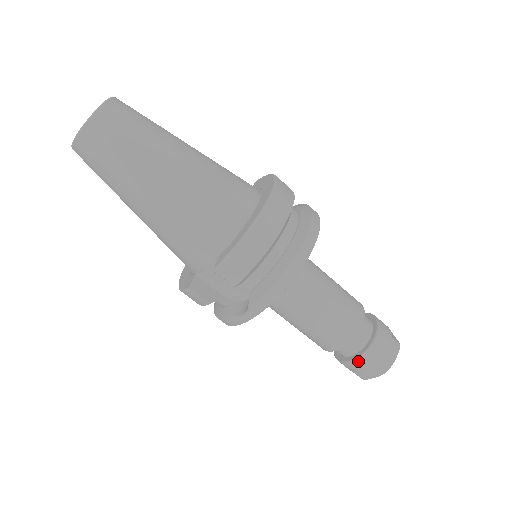
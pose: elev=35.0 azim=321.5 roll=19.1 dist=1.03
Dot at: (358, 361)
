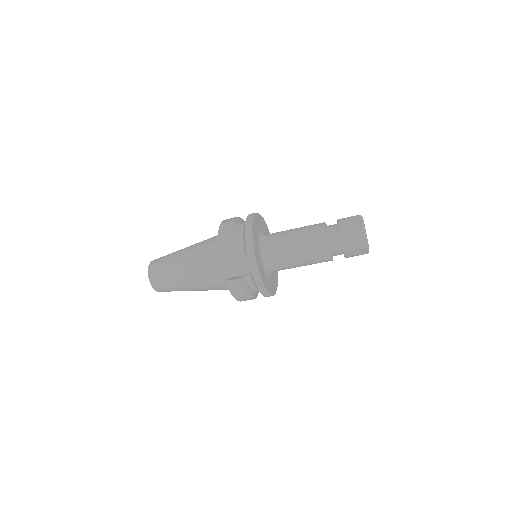
Dot at: (342, 239)
